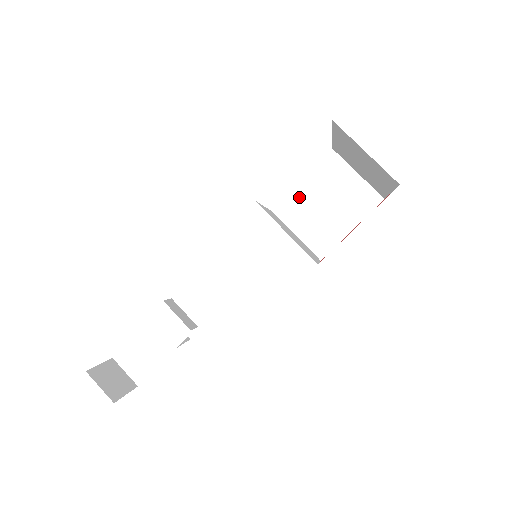
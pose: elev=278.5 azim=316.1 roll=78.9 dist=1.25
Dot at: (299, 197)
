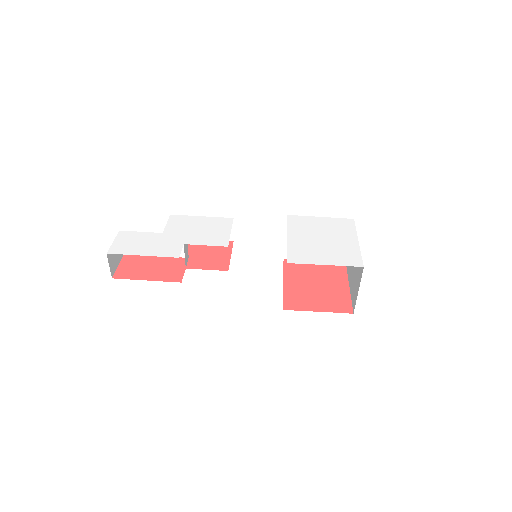
Dot at: occluded
